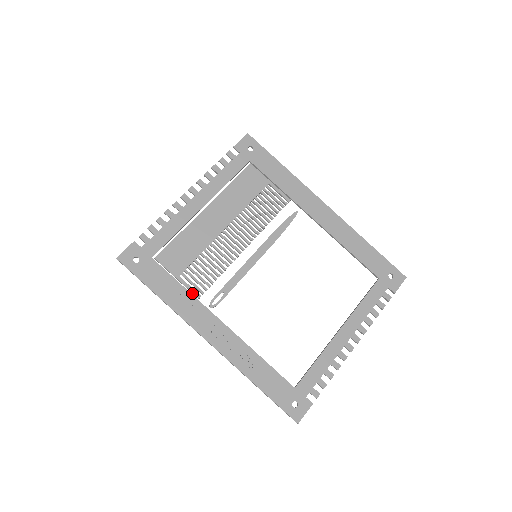
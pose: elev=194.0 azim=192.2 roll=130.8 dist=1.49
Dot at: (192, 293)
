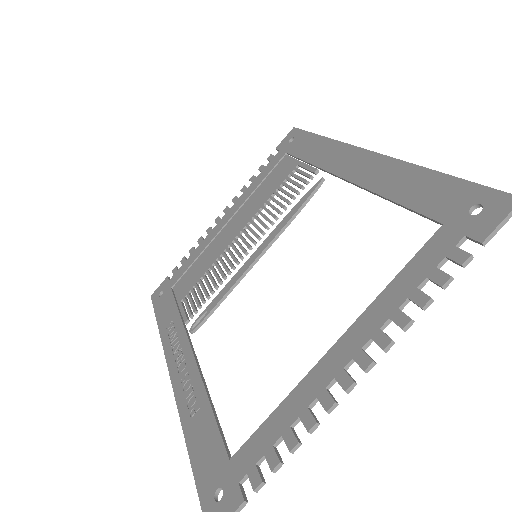
Dot at: occluded
